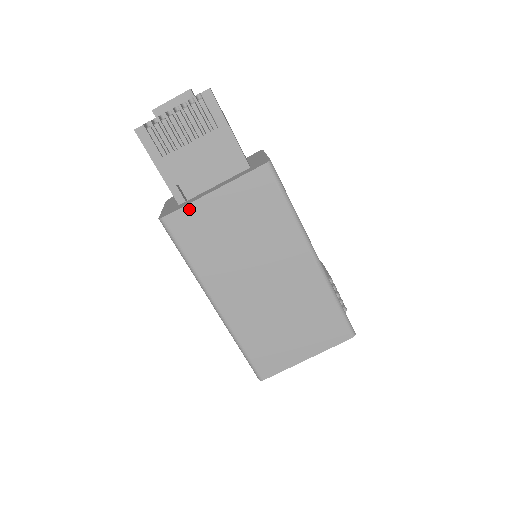
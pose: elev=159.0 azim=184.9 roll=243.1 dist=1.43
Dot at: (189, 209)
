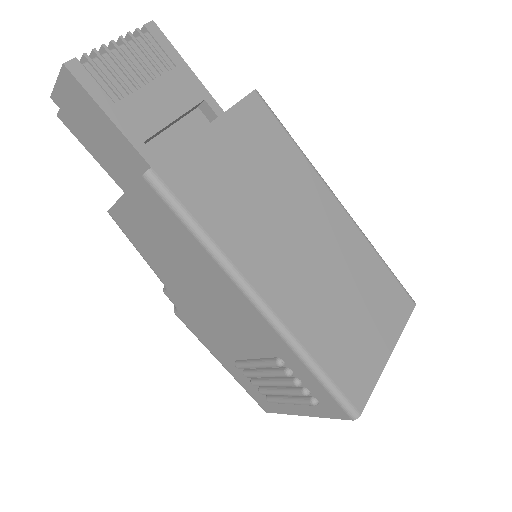
Dot at: (184, 152)
